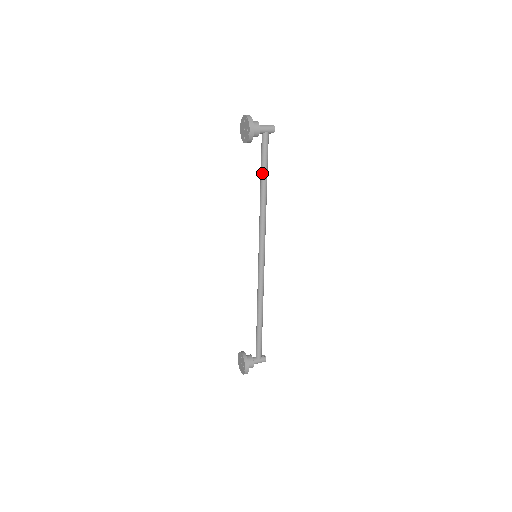
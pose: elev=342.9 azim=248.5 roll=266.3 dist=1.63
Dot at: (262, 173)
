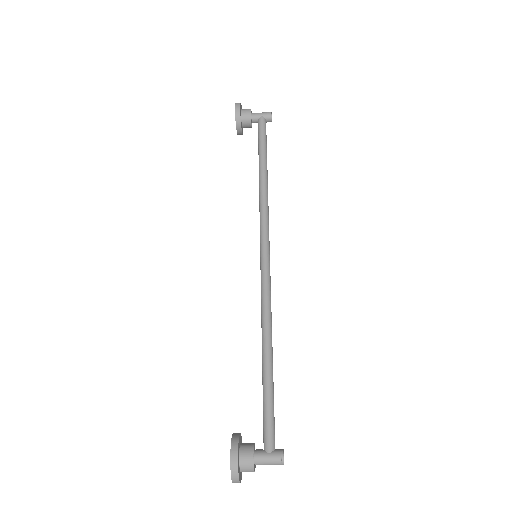
Dot at: (259, 156)
